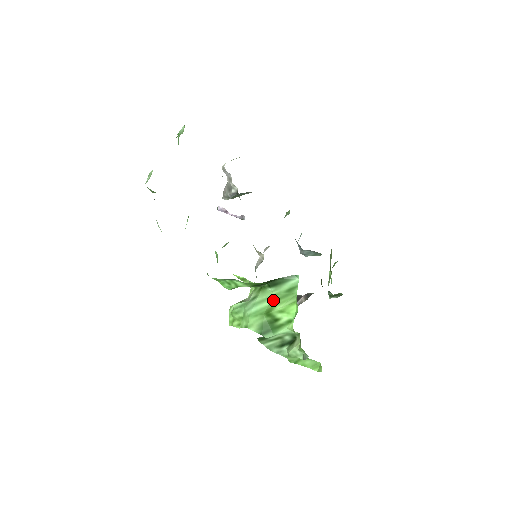
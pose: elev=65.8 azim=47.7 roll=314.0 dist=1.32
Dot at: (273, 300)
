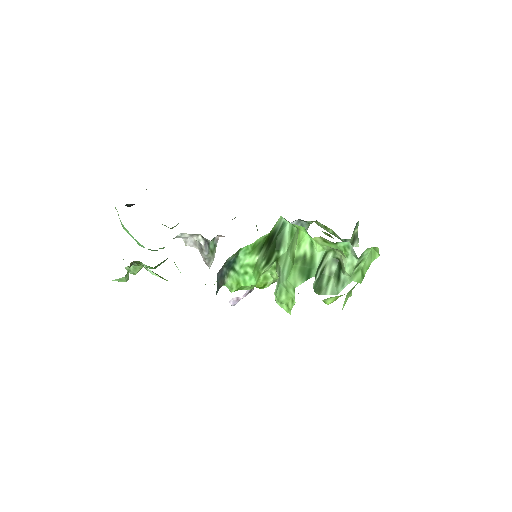
Dot at: (289, 253)
